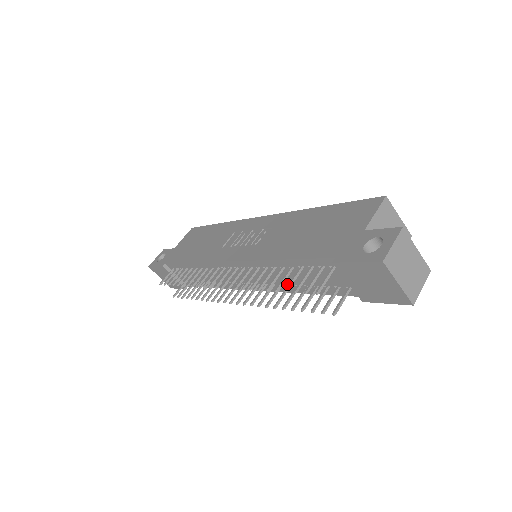
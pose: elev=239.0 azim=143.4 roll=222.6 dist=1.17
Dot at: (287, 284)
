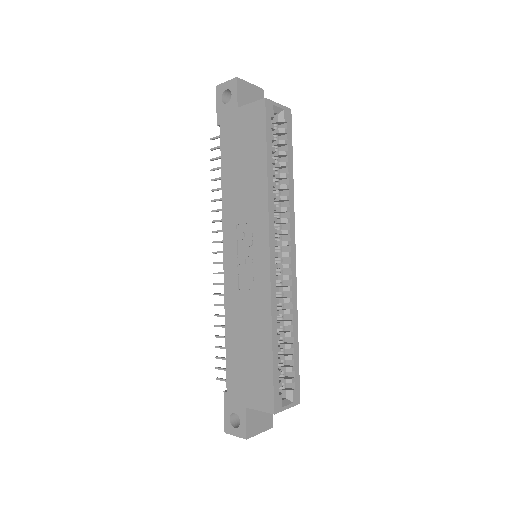
Dot at: occluded
